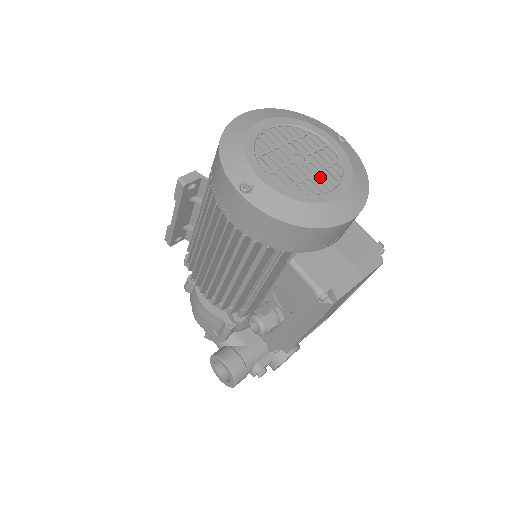
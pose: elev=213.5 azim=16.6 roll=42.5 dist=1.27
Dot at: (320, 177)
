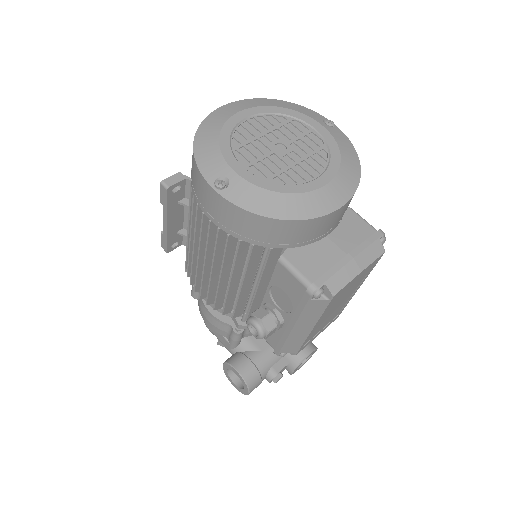
Dot at: (303, 165)
